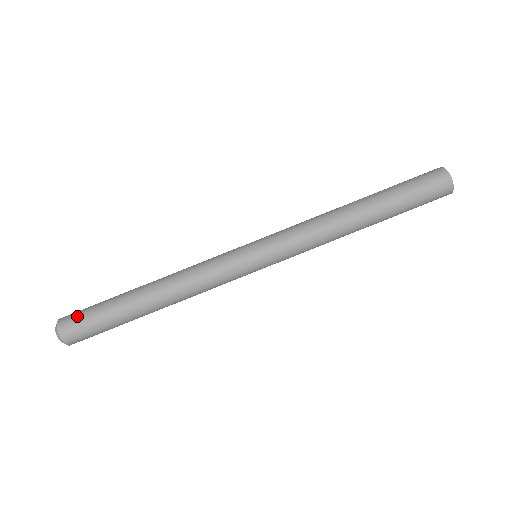
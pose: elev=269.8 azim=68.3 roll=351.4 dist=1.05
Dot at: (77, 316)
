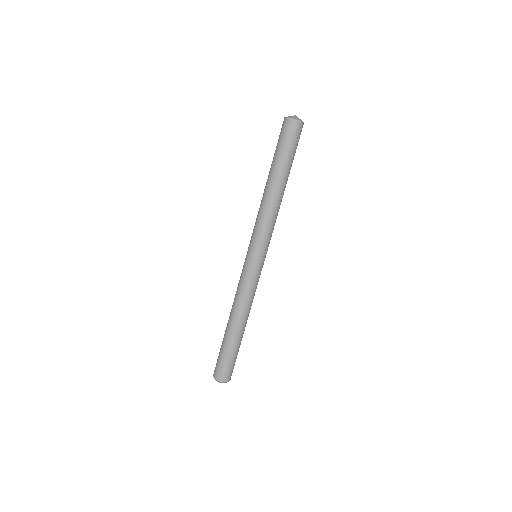
Dot at: (220, 368)
